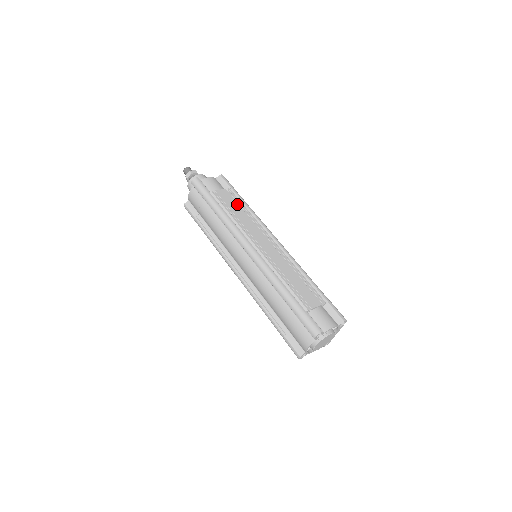
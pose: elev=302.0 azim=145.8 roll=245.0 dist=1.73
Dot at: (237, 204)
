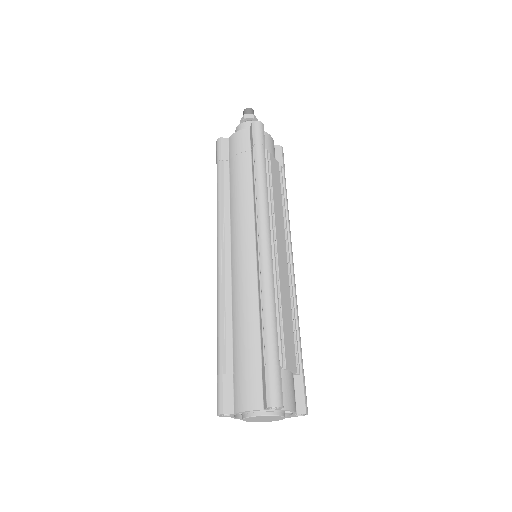
Dot at: (280, 187)
